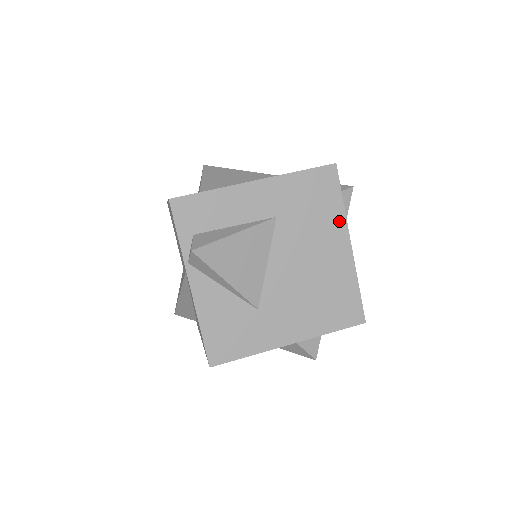
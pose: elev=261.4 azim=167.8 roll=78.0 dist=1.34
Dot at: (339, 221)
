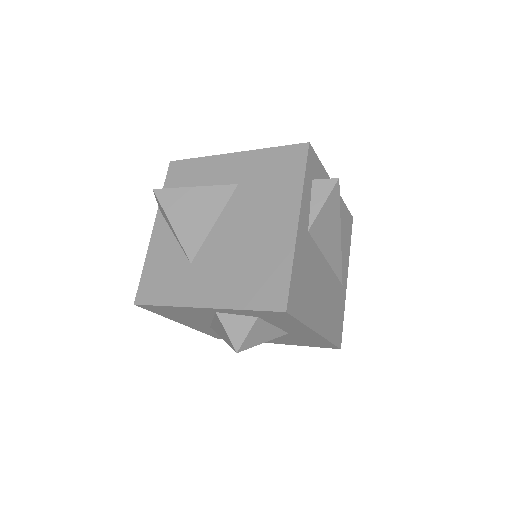
Dot at: (294, 195)
